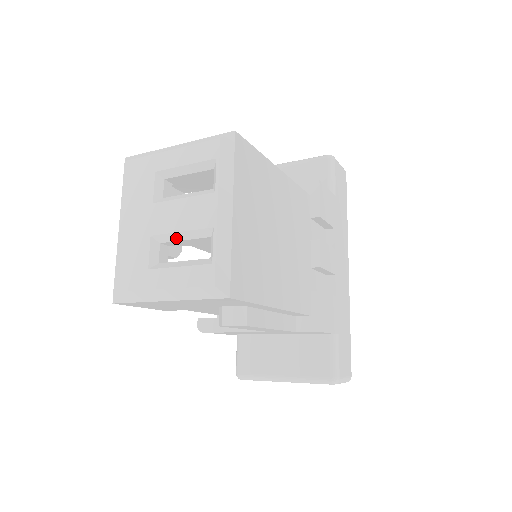
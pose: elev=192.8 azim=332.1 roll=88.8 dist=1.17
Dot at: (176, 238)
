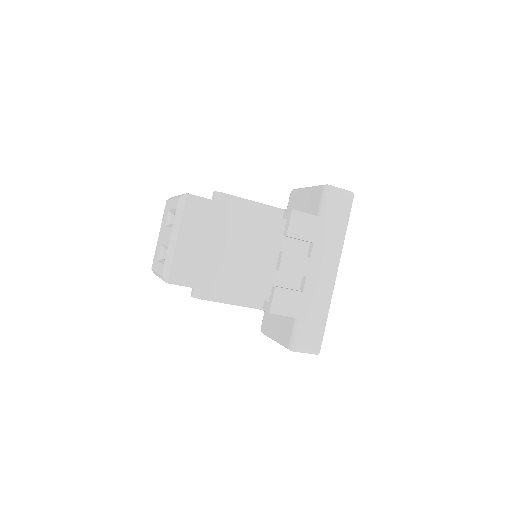
Dot at: (165, 247)
